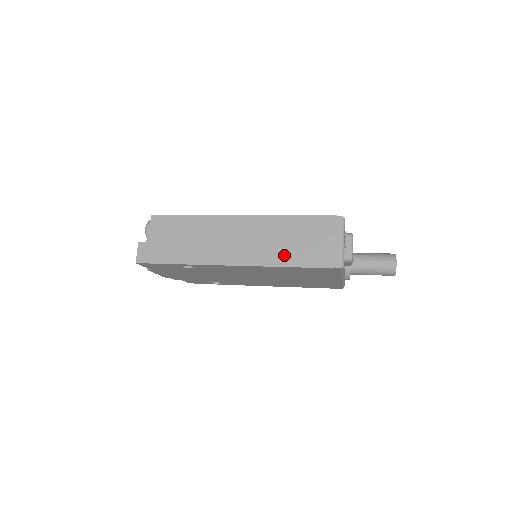
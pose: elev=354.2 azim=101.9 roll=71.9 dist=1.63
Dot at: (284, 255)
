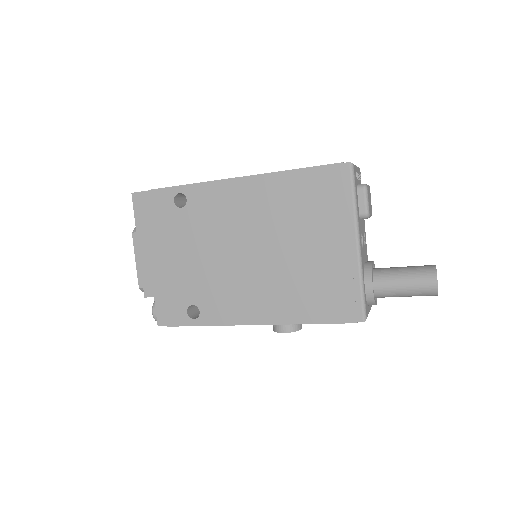
Dot at: occluded
